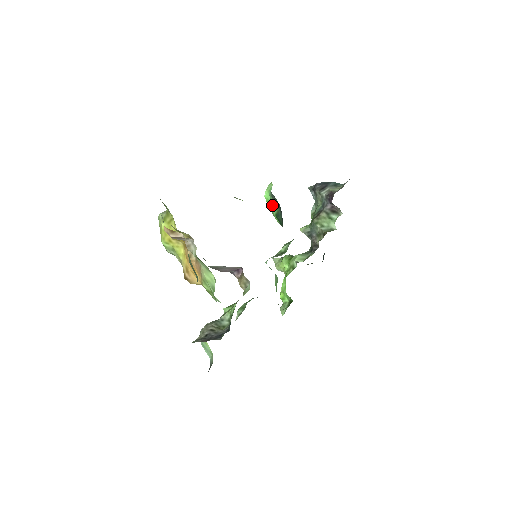
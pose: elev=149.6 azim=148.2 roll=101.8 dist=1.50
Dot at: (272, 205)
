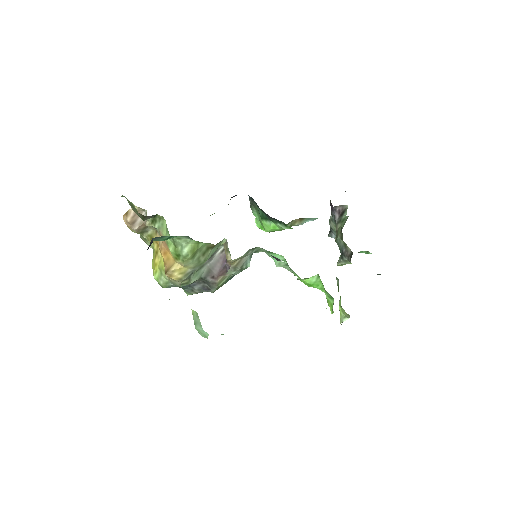
Dot at: (259, 220)
